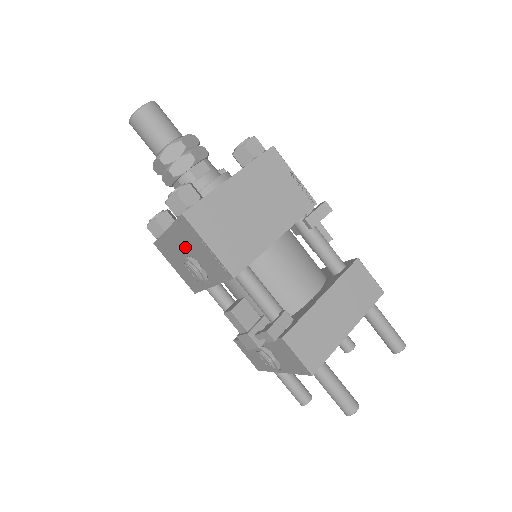
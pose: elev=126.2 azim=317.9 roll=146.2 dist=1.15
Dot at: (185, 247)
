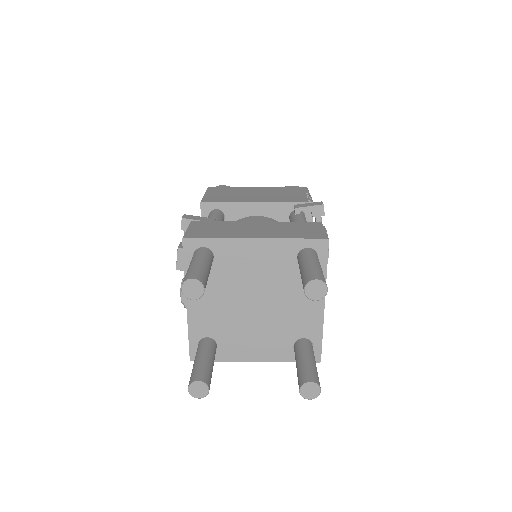
Dot at: occluded
